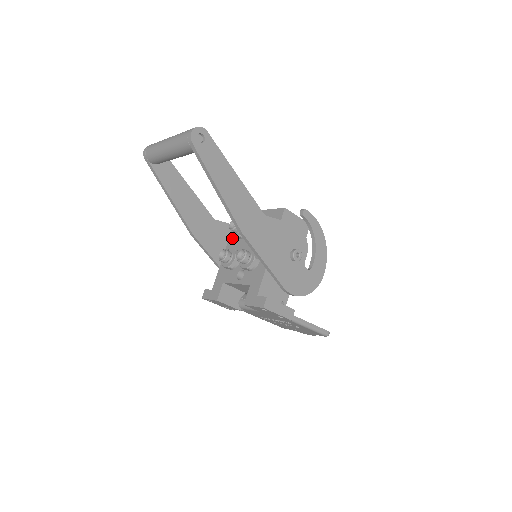
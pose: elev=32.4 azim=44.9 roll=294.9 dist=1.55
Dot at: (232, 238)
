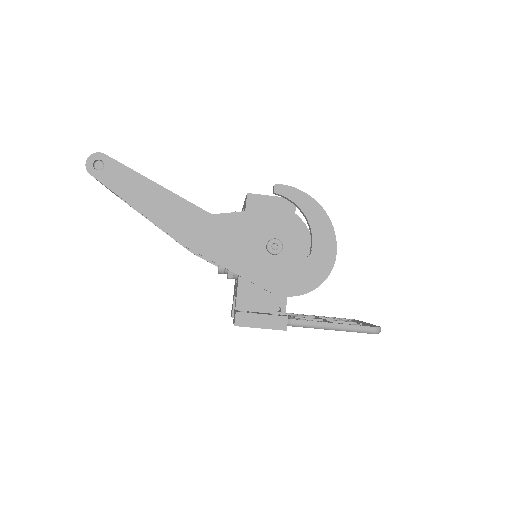
Dot at: occluded
